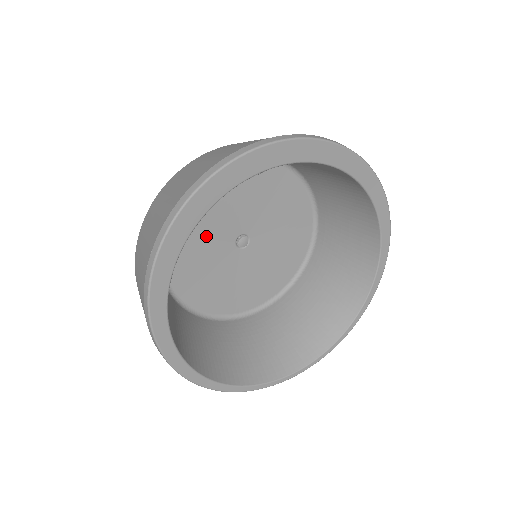
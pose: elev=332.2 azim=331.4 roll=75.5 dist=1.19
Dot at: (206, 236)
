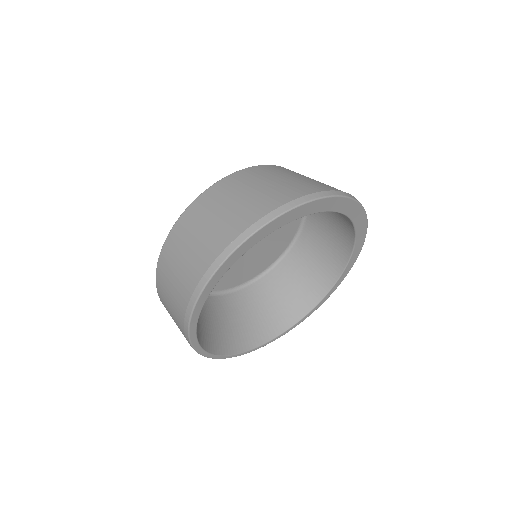
Dot at: occluded
